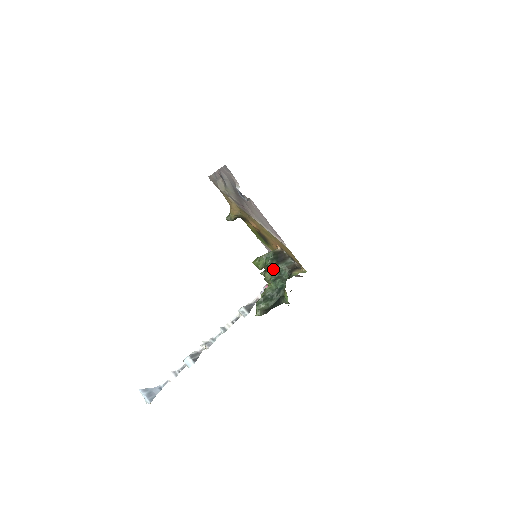
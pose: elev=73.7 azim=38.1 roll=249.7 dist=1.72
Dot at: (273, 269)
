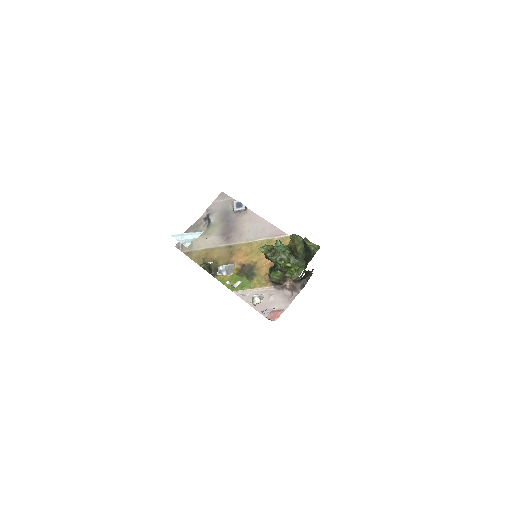
Dot at: (284, 245)
